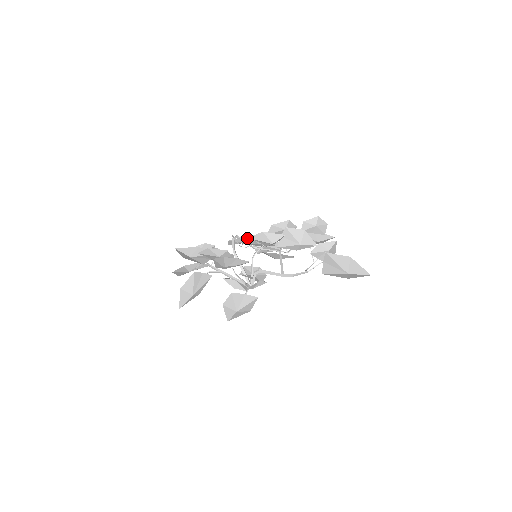
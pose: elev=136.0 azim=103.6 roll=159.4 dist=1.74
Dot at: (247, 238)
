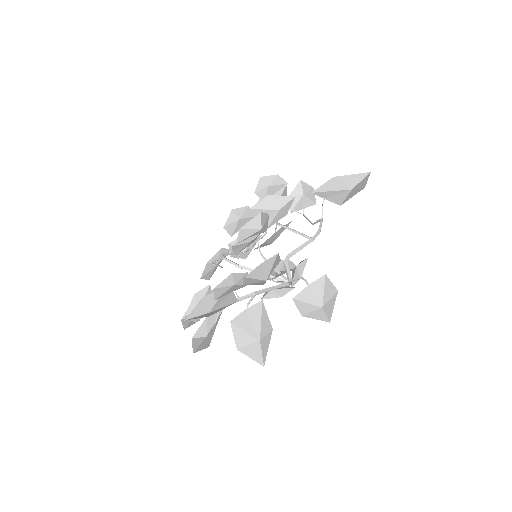
Dot at: occluded
